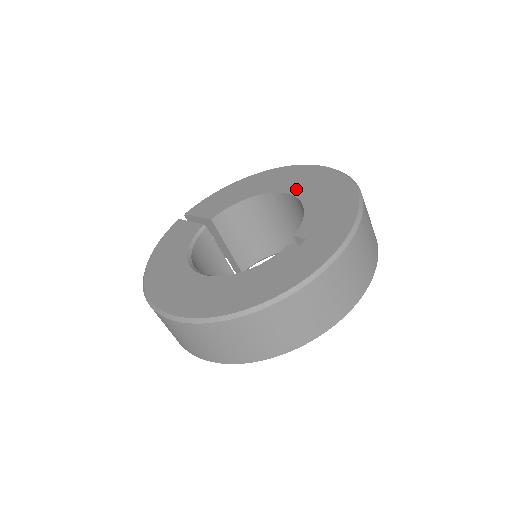
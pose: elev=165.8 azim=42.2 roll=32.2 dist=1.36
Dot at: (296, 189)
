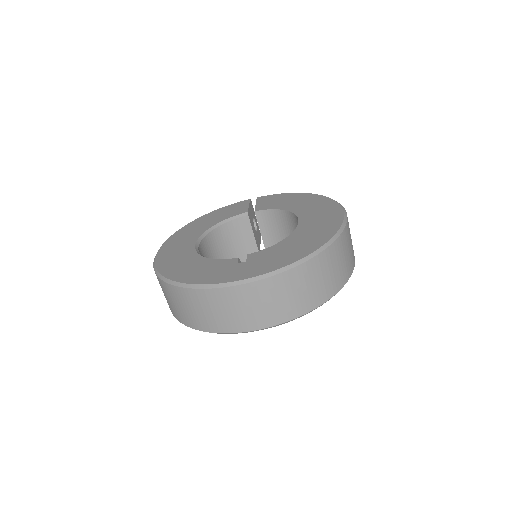
Dot at: (305, 223)
